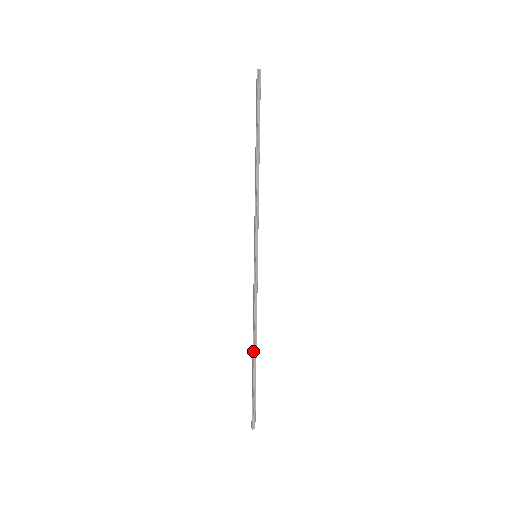
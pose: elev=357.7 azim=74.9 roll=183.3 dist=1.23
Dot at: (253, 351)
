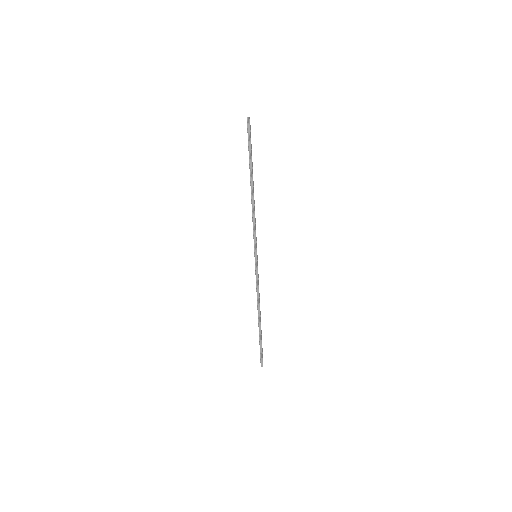
Dot at: (258, 319)
